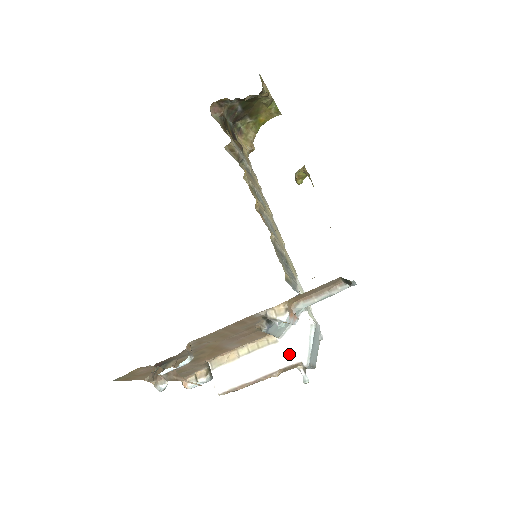
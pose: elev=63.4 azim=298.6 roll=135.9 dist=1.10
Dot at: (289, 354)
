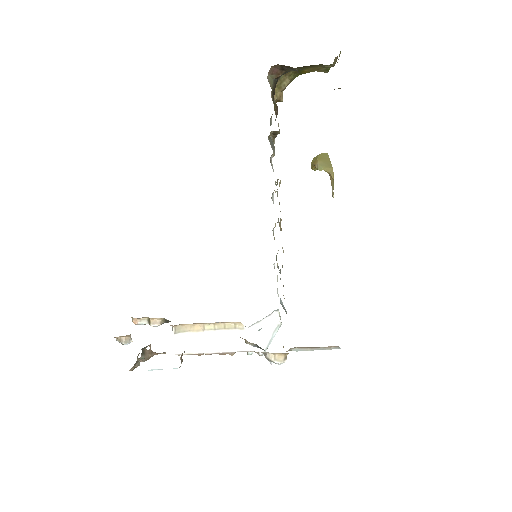
Dot at: occluded
